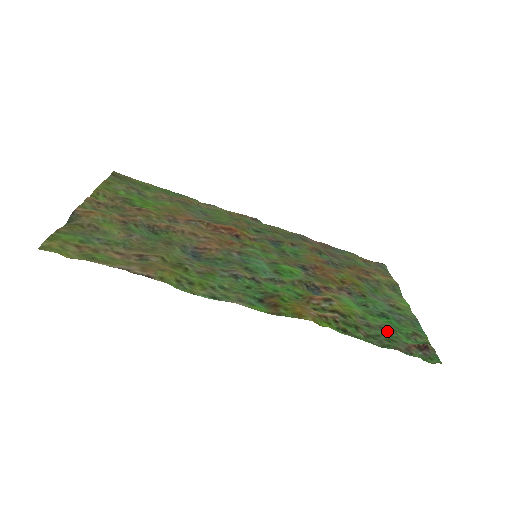
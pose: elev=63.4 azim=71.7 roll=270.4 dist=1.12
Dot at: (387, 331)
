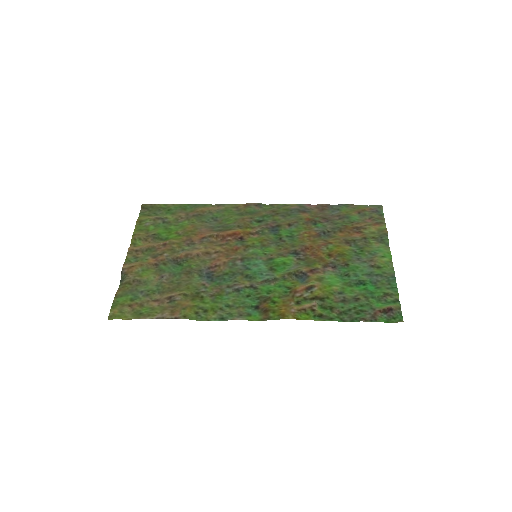
Dot at: (360, 301)
